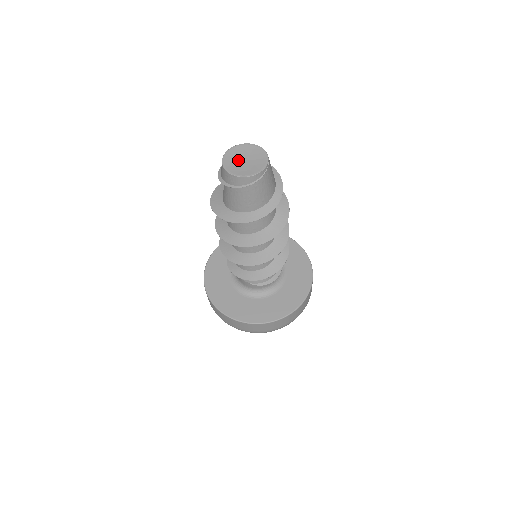
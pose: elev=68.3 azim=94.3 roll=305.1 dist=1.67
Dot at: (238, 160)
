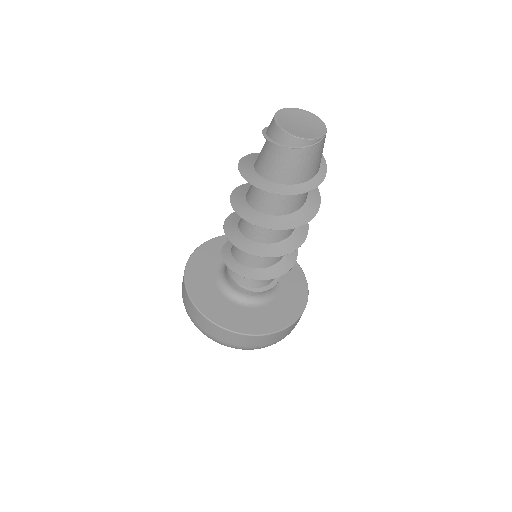
Dot at: (293, 120)
